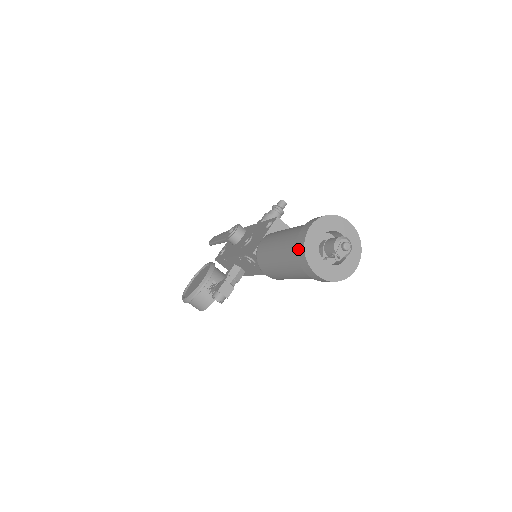
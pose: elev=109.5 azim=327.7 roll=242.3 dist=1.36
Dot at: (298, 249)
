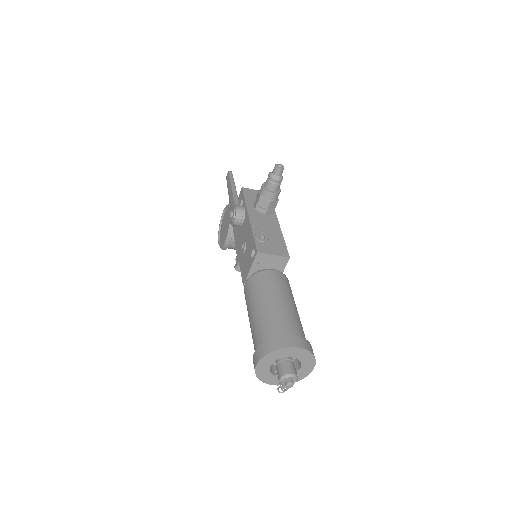
Dot at: occluded
